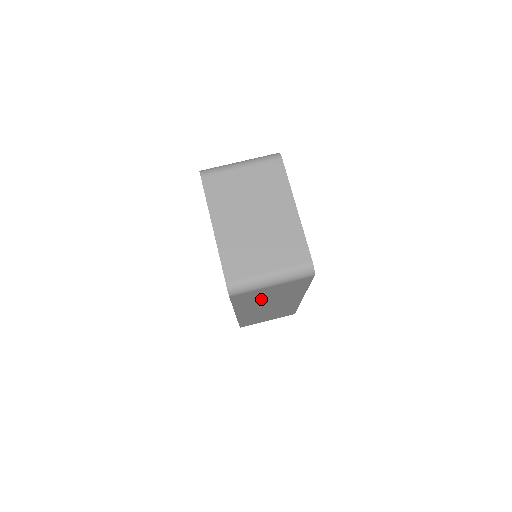
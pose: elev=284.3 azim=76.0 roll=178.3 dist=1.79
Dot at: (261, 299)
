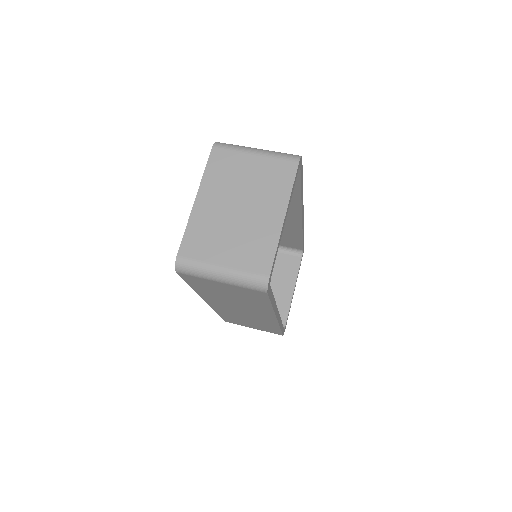
Dot at: (222, 294)
